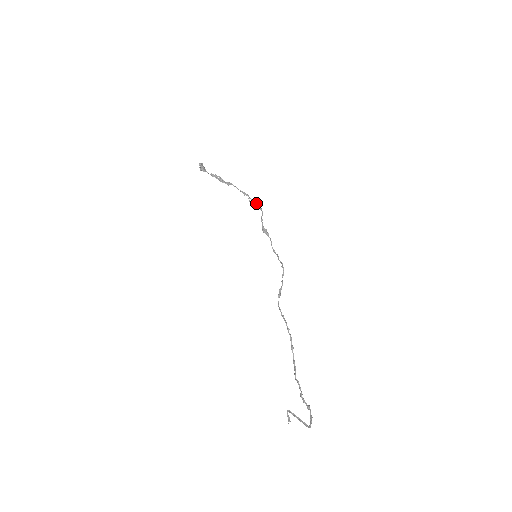
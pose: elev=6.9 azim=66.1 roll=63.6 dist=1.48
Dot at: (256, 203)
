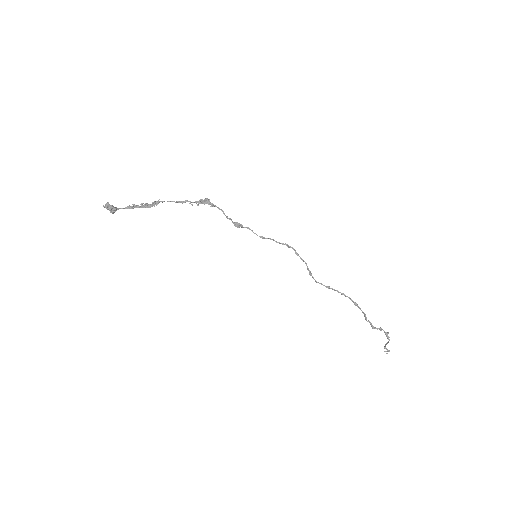
Dot at: (203, 203)
